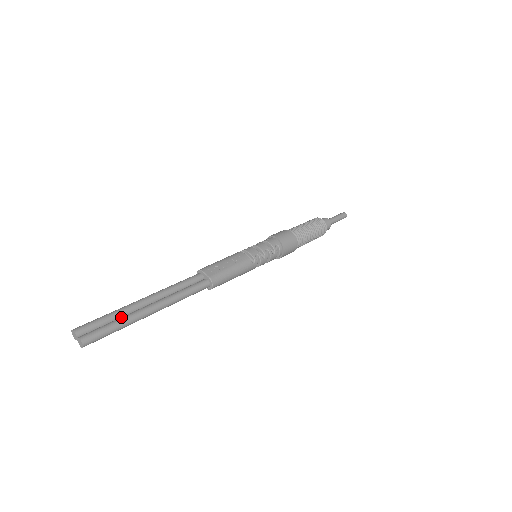
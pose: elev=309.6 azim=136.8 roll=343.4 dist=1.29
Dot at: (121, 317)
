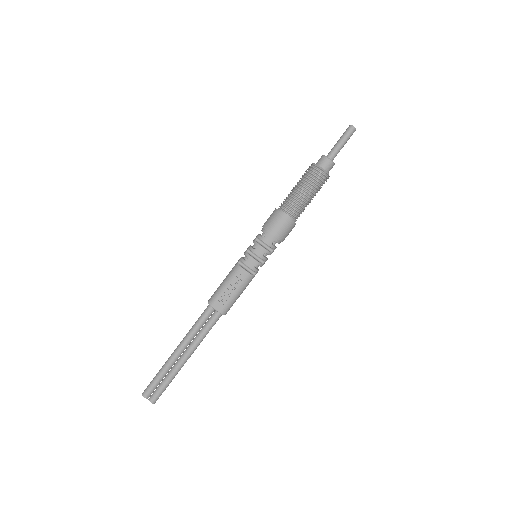
Dot at: (168, 375)
